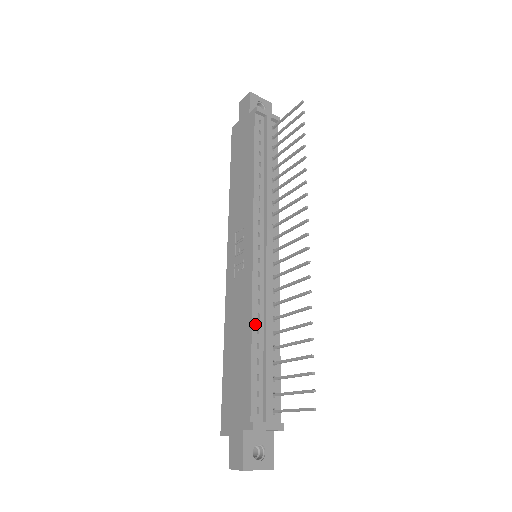
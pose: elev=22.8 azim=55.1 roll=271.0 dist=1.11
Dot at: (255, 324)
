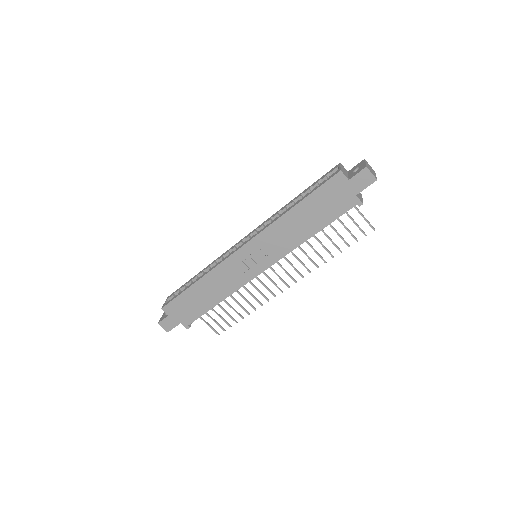
Dot at: (226, 297)
